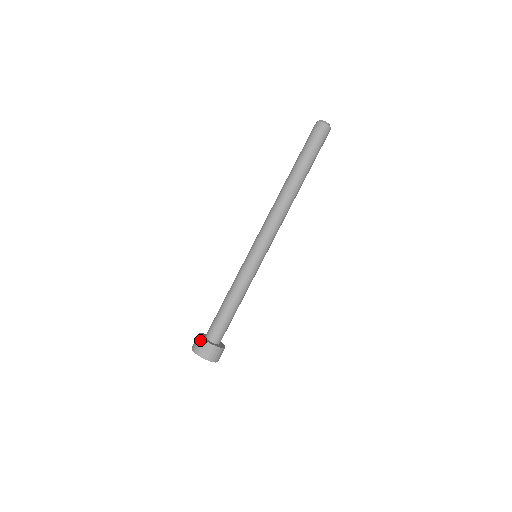
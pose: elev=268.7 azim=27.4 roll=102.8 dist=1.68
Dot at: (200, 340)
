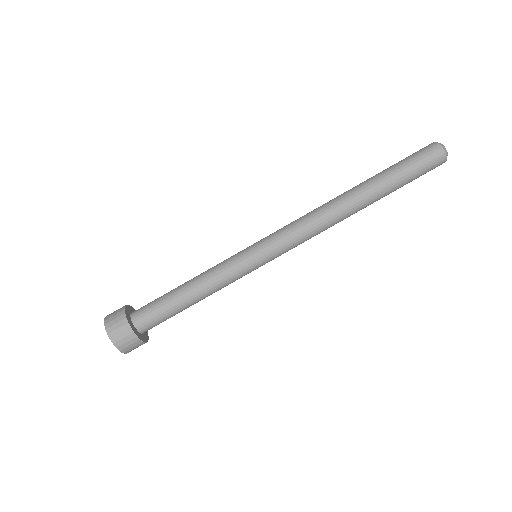
Dot at: (122, 318)
